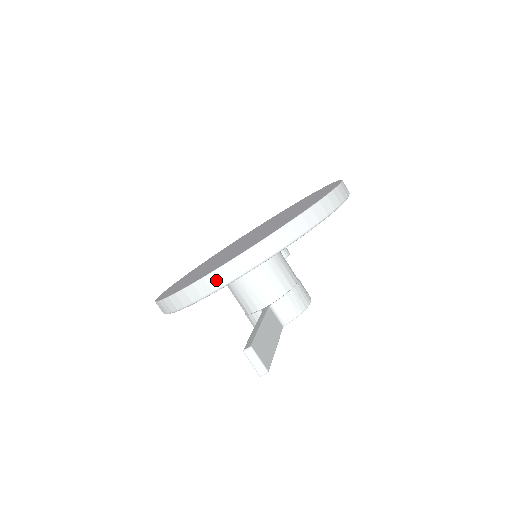
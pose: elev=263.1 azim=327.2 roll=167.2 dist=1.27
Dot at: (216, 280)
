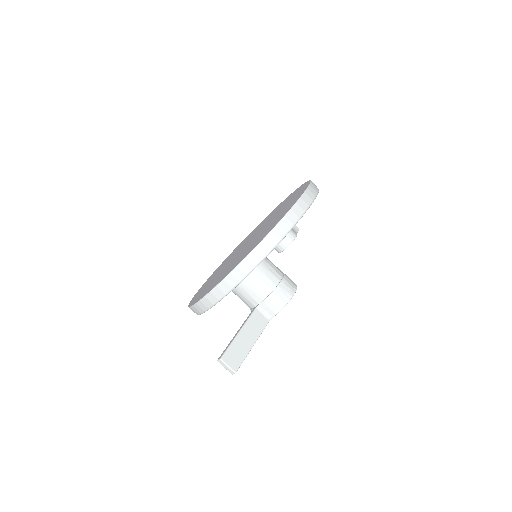
Dot at: (203, 305)
